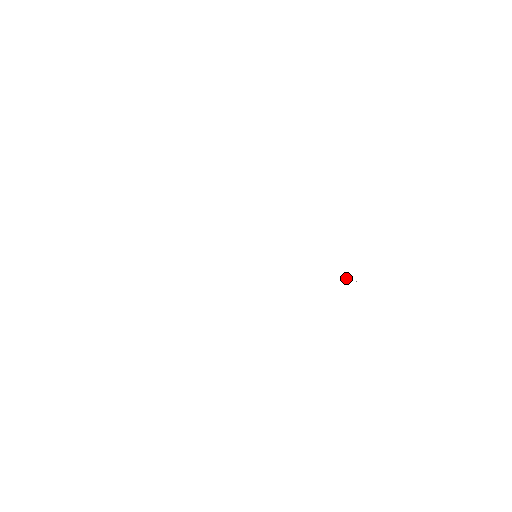
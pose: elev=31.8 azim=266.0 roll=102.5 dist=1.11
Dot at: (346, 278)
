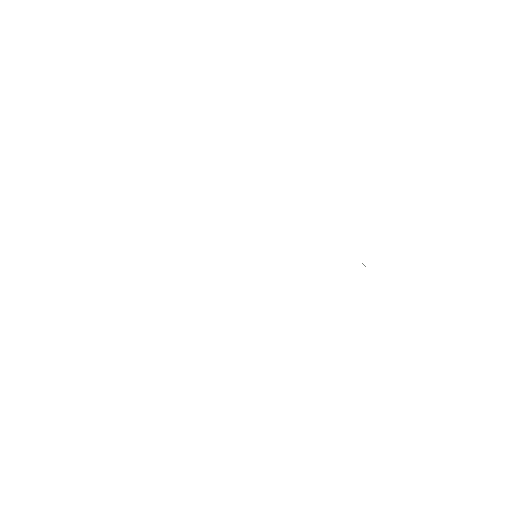
Dot at: occluded
